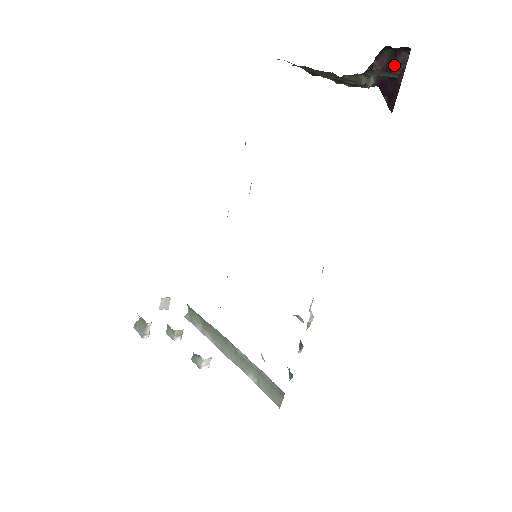
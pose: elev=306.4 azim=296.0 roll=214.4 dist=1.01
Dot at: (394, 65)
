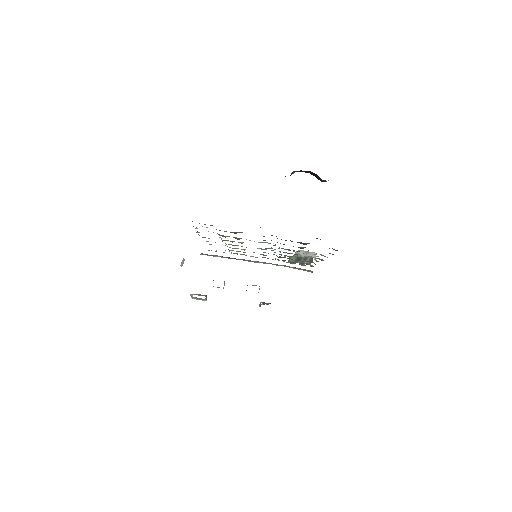
Dot at: (321, 181)
